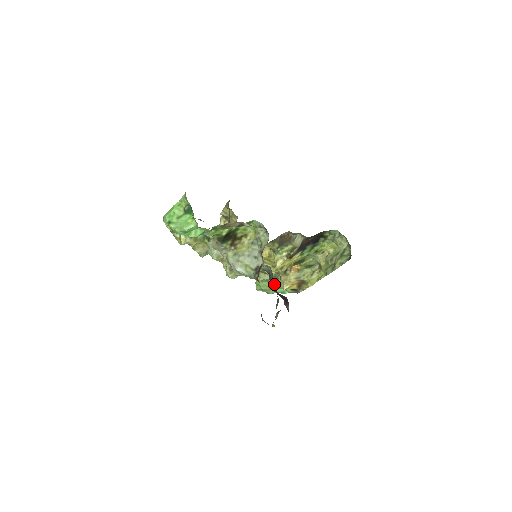
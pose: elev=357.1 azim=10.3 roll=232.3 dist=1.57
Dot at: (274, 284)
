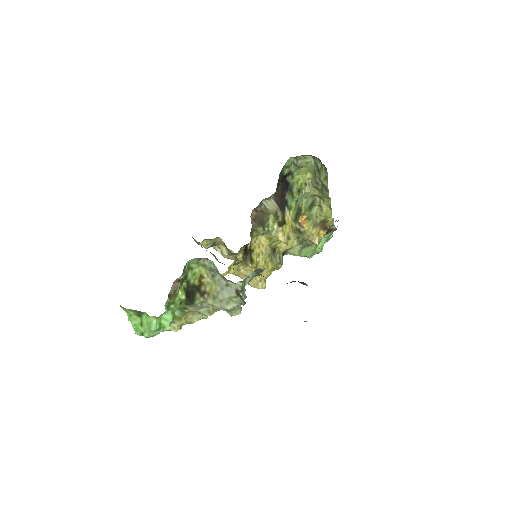
Dot at: occluded
